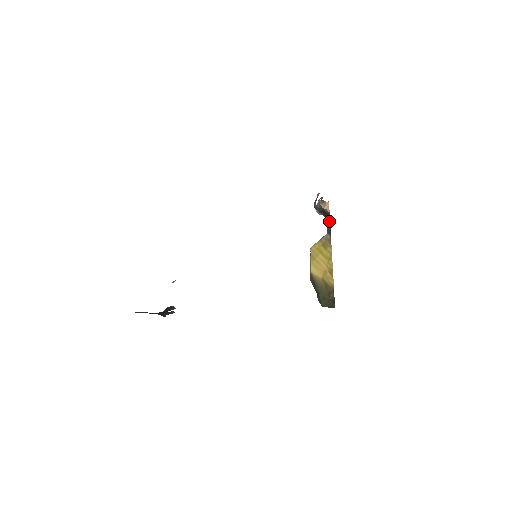
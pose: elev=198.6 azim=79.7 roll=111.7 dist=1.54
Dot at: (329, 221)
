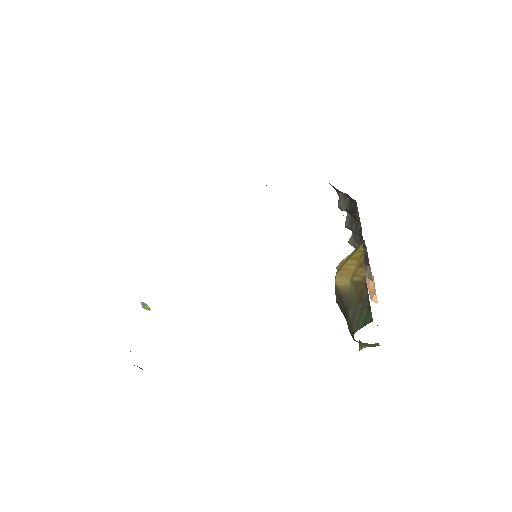
Dot at: (359, 220)
